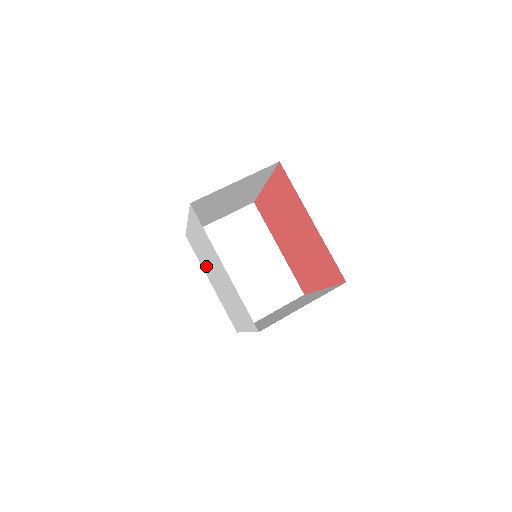
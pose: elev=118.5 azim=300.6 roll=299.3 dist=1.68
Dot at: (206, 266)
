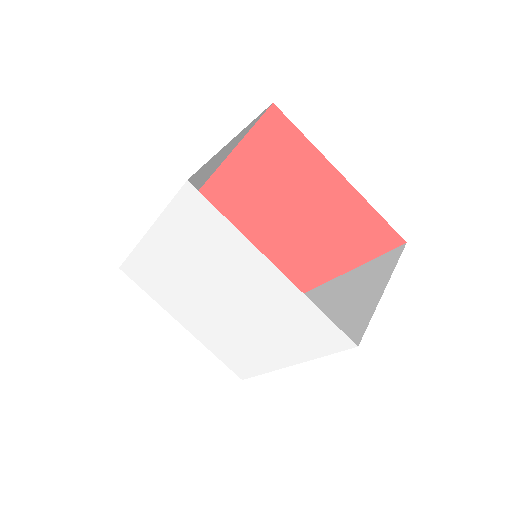
Dot at: (182, 297)
